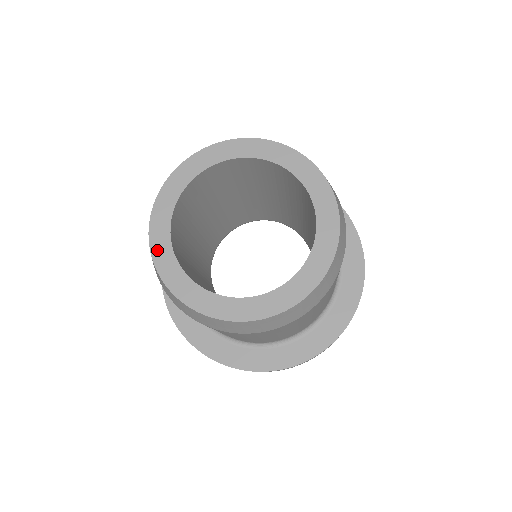
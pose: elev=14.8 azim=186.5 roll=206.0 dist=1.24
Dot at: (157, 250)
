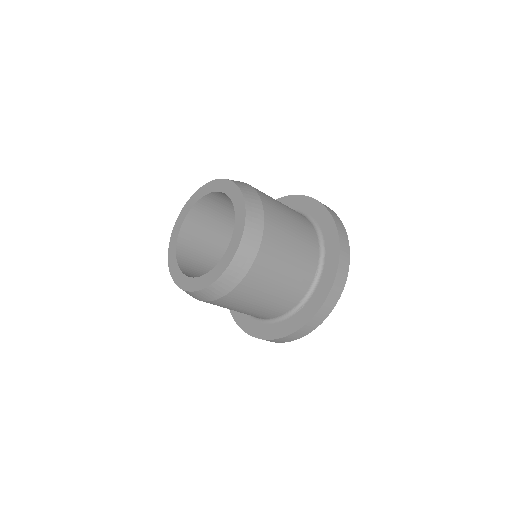
Dot at: (173, 274)
